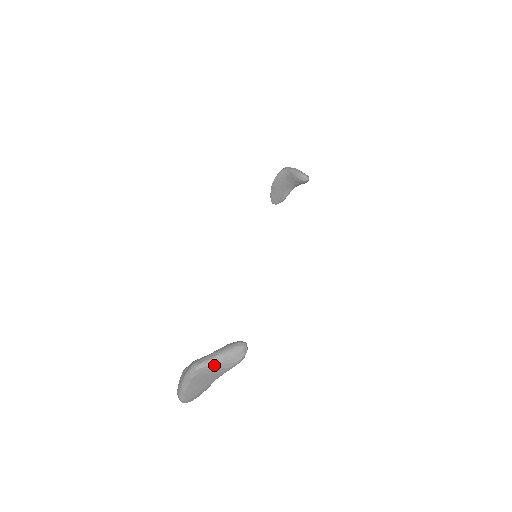
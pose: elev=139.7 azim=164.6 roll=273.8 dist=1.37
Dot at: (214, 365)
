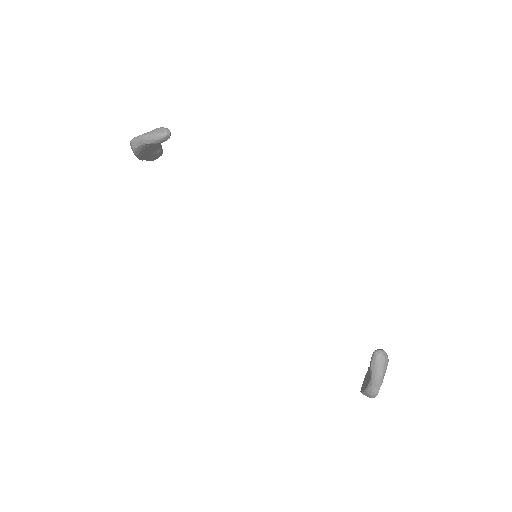
Dot at: (382, 382)
